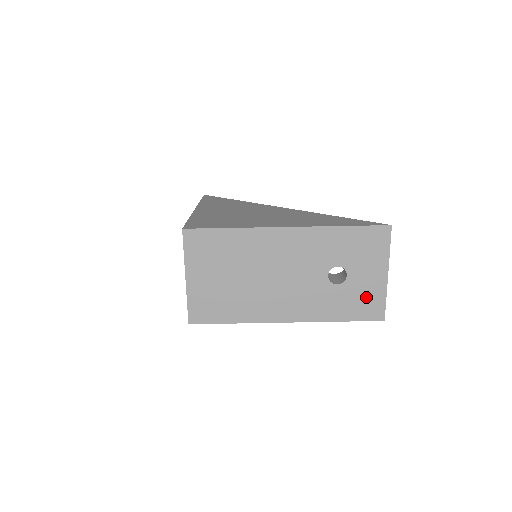
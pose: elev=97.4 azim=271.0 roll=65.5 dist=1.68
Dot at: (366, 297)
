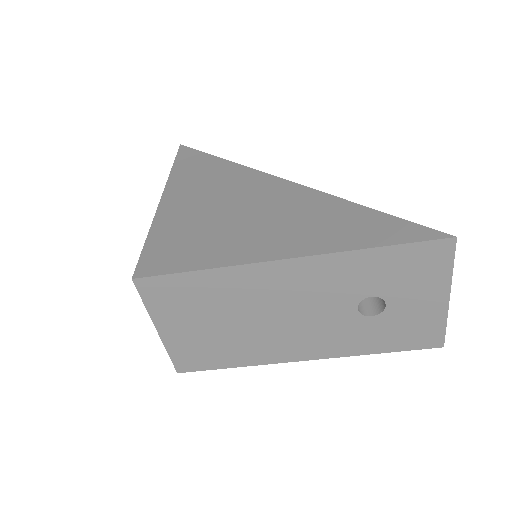
Dot at: (416, 325)
